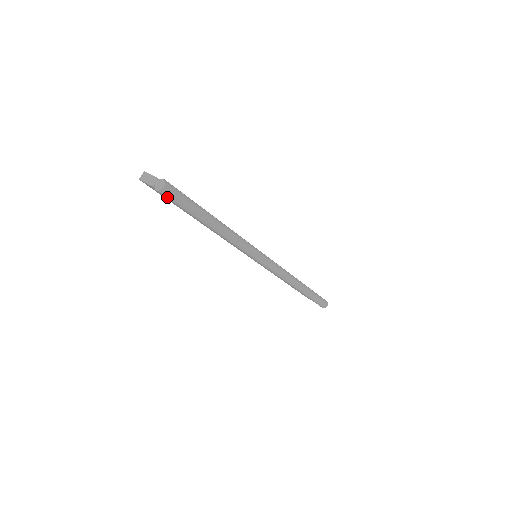
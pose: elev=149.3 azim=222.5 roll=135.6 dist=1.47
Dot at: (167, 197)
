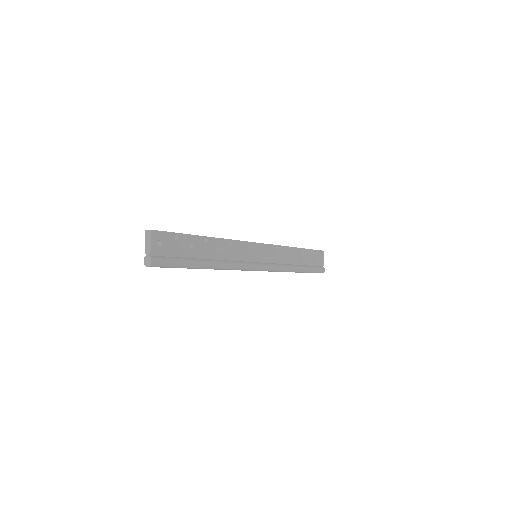
Dot at: occluded
